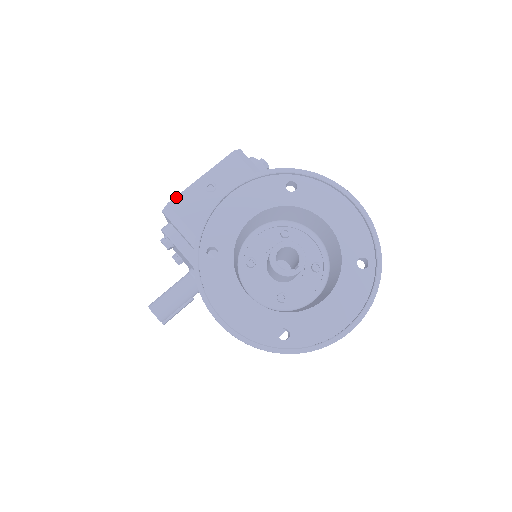
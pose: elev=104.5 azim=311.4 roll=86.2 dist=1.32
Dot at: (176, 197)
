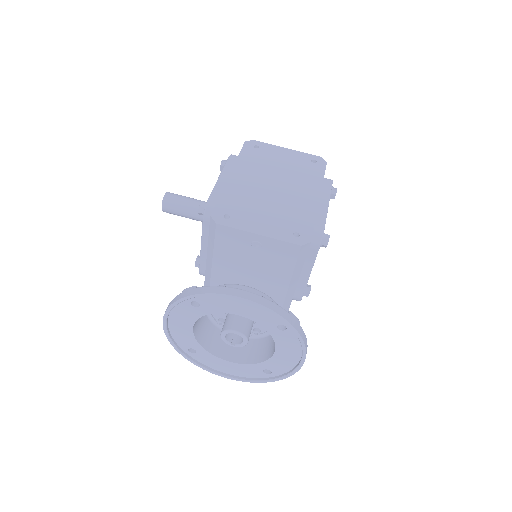
Dot at: (226, 227)
